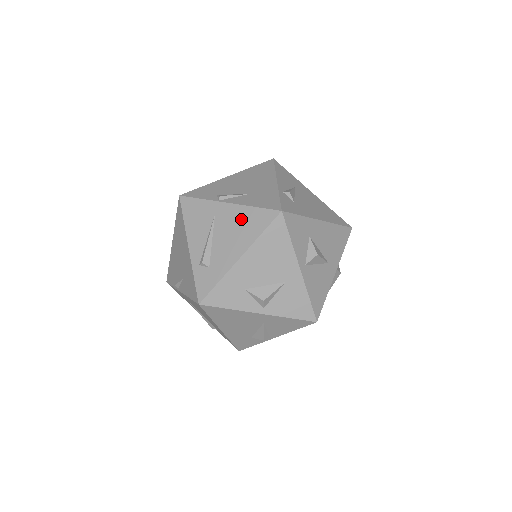
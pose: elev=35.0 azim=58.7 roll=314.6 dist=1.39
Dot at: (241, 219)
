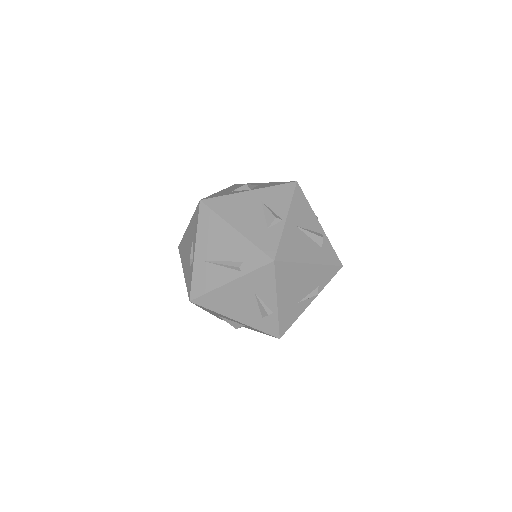
Dot at: occluded
